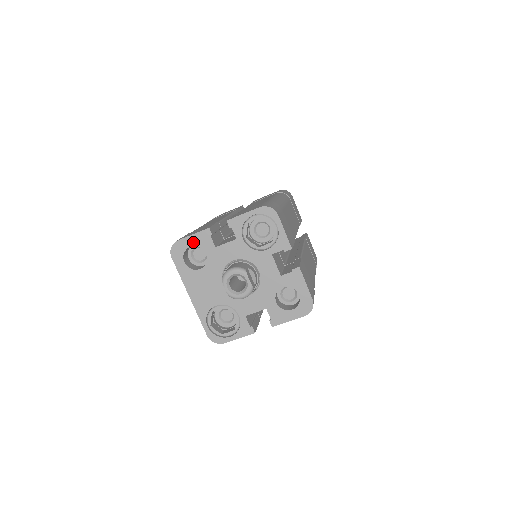
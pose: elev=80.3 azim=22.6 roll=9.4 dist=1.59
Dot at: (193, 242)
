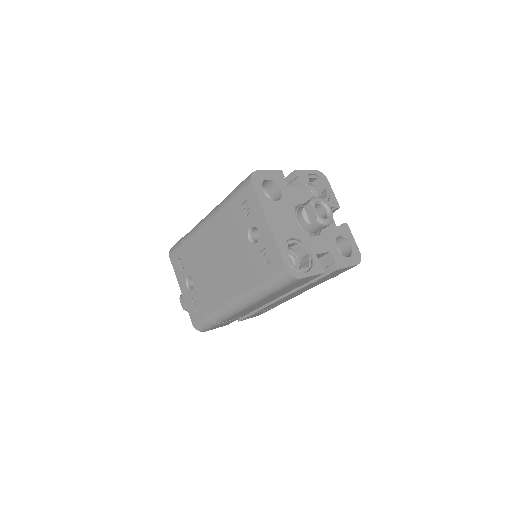
Dot at: (270, 176)
